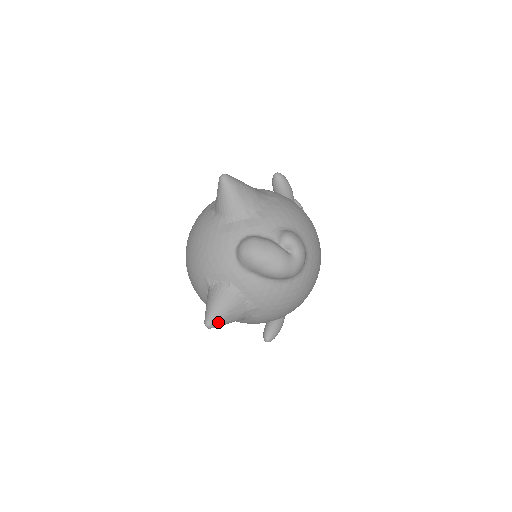
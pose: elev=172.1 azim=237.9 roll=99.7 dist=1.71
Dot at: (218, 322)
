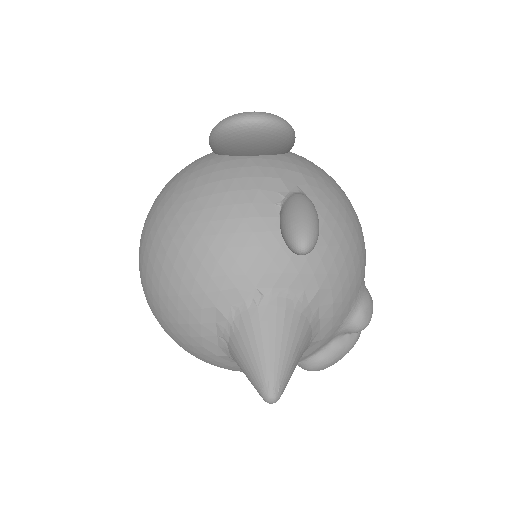
Dot at: occluded
